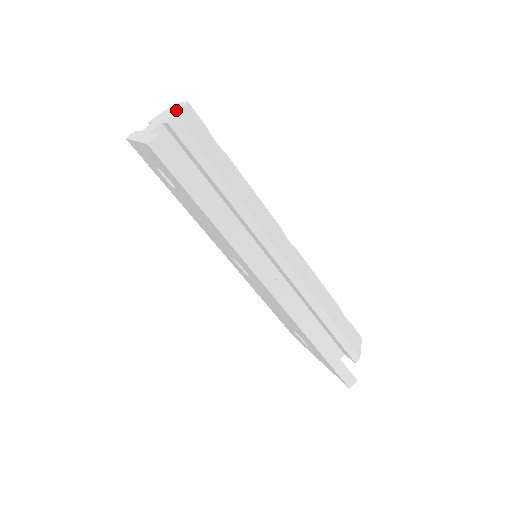
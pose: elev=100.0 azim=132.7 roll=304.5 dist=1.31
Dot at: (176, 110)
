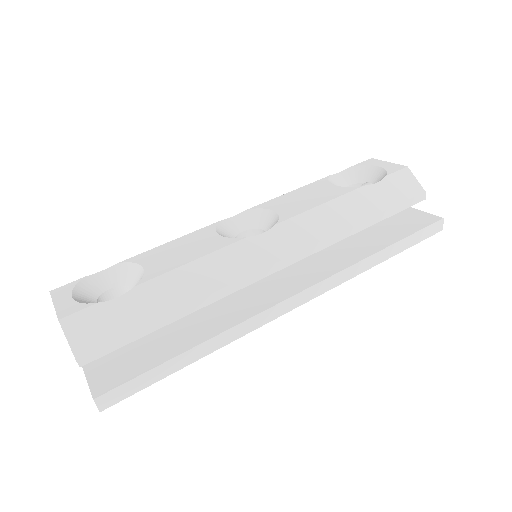
Dot at: occluded
